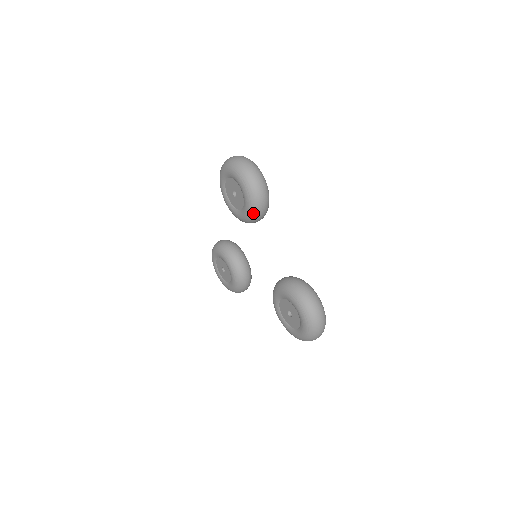
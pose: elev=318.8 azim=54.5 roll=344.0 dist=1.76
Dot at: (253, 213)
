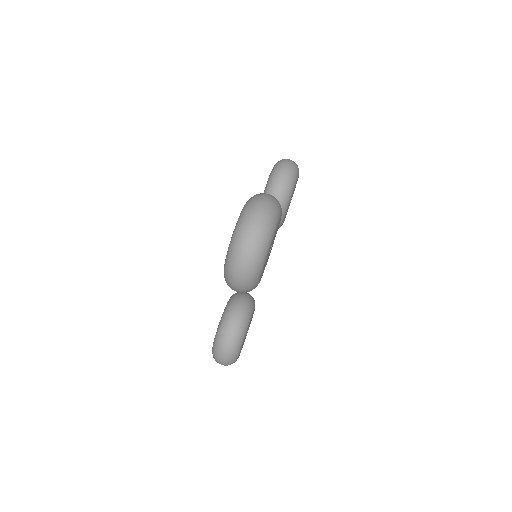
Dot at: occluded
